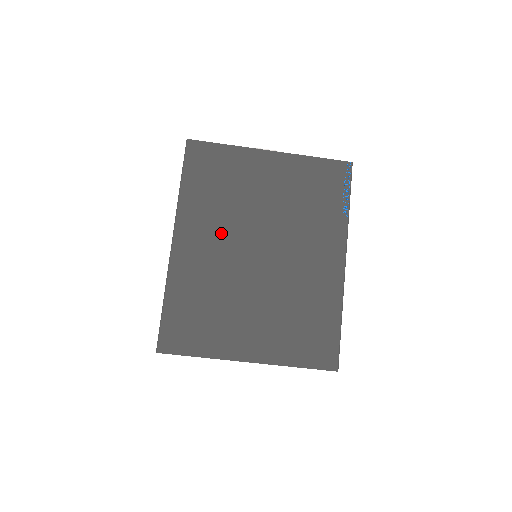
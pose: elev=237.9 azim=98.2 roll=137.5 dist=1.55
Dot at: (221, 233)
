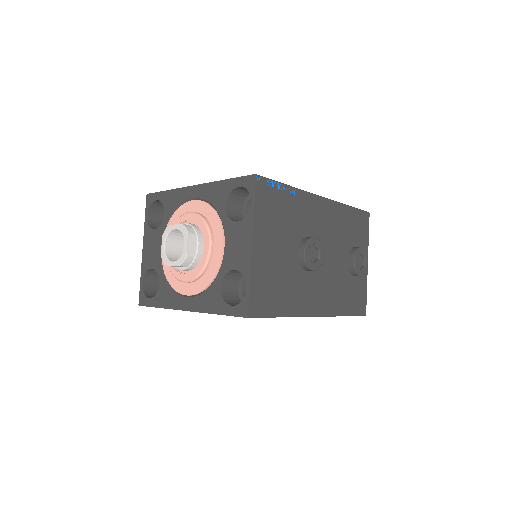
Dot at: occluded
